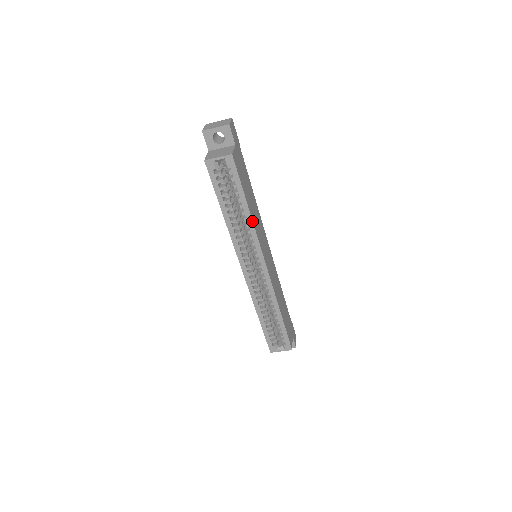
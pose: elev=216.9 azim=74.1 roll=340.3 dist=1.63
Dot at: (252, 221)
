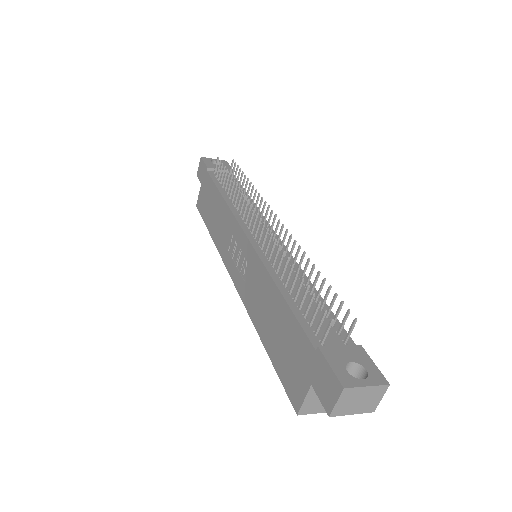
Dot at: occluded
